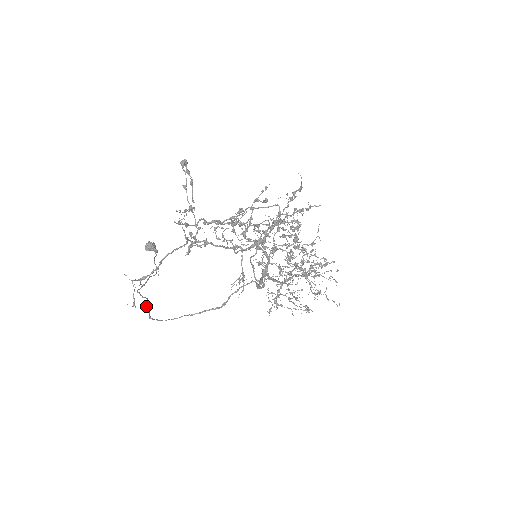
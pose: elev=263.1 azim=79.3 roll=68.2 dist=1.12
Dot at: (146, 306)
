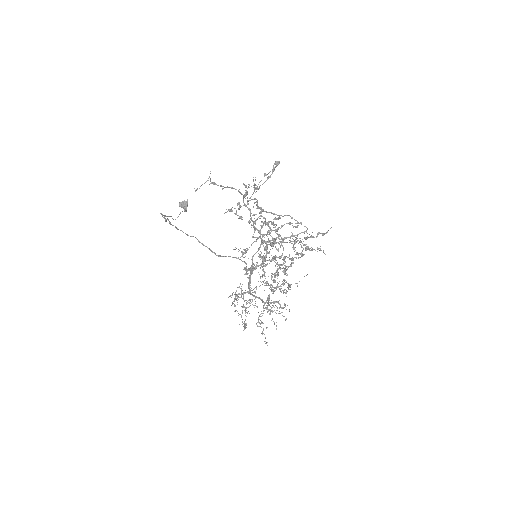
Dot at: occluded
